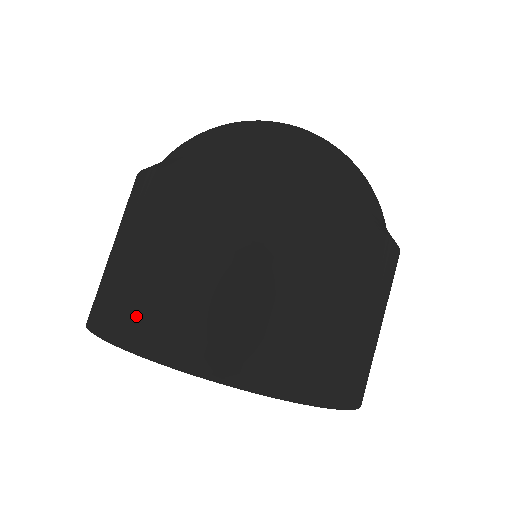
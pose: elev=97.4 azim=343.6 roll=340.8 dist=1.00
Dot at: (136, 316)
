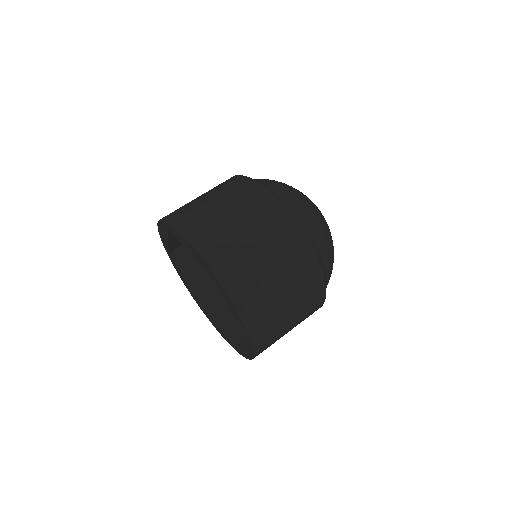
Dot at: (205, 233)
